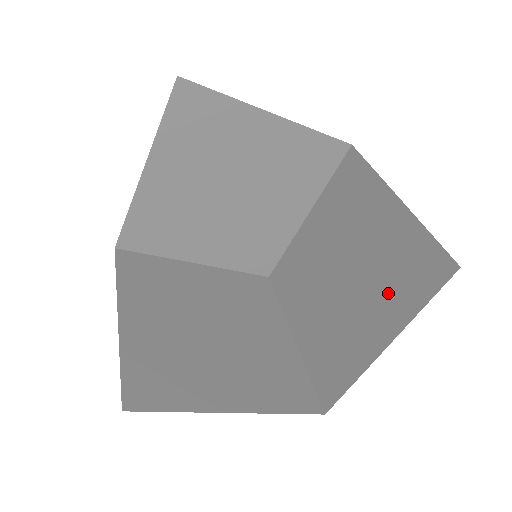
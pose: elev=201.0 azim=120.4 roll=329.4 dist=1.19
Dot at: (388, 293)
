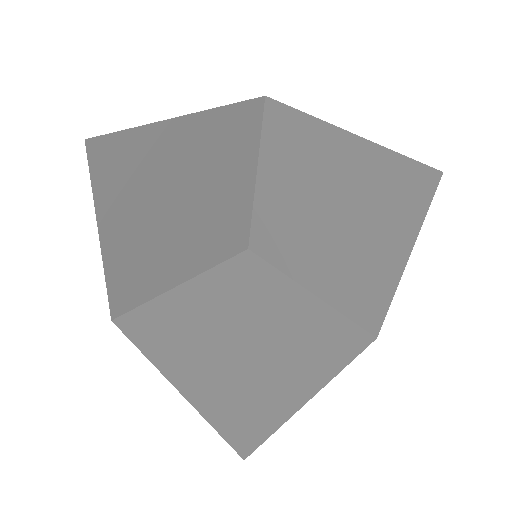
Dot at: (383, 219)
